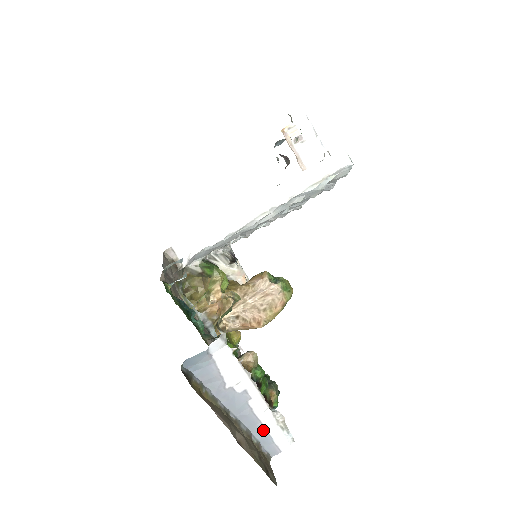
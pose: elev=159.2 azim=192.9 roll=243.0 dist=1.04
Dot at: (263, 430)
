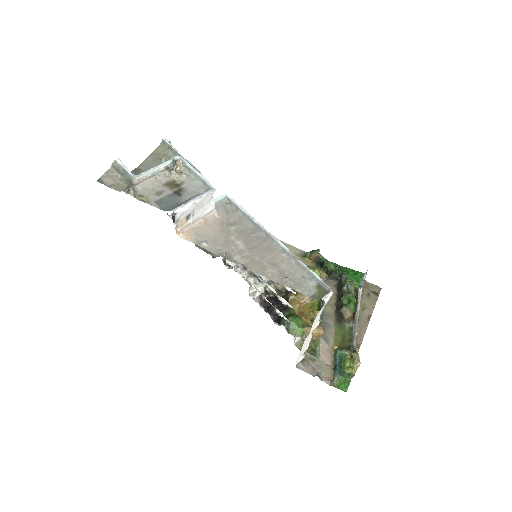
Dot at: (361, 293)
